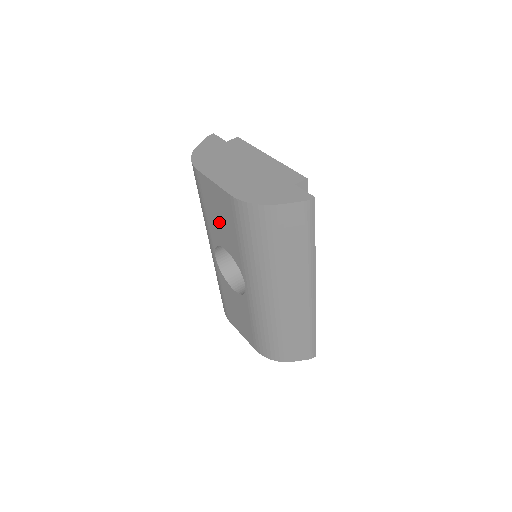
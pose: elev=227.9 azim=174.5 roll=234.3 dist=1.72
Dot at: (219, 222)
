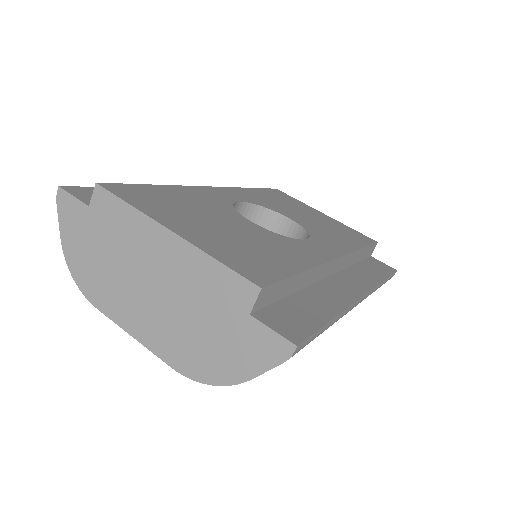
Dot at: occluded
